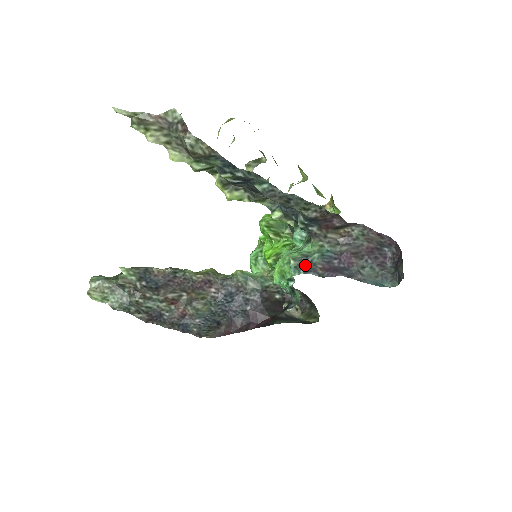
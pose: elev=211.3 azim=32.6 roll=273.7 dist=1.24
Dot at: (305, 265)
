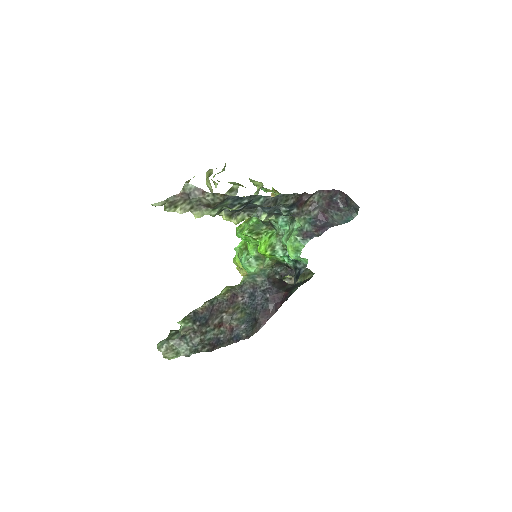
Dot at: (306, 235)
